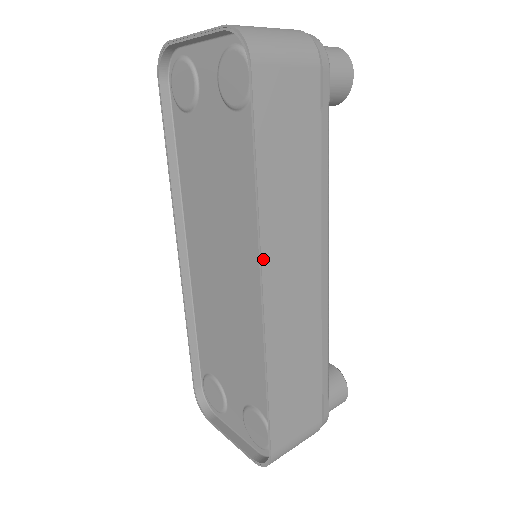
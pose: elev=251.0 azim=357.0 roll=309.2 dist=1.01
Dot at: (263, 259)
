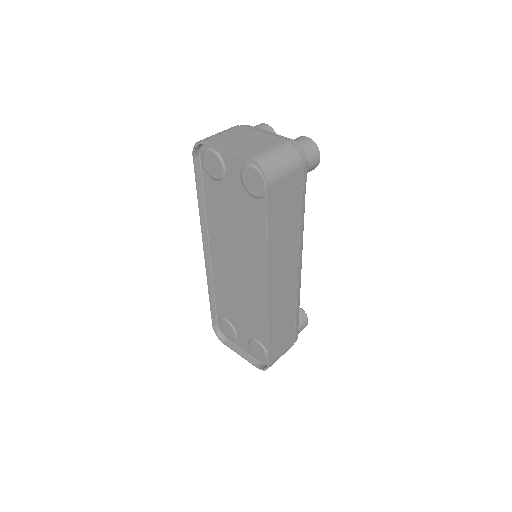
Dot at: (269, 276)
